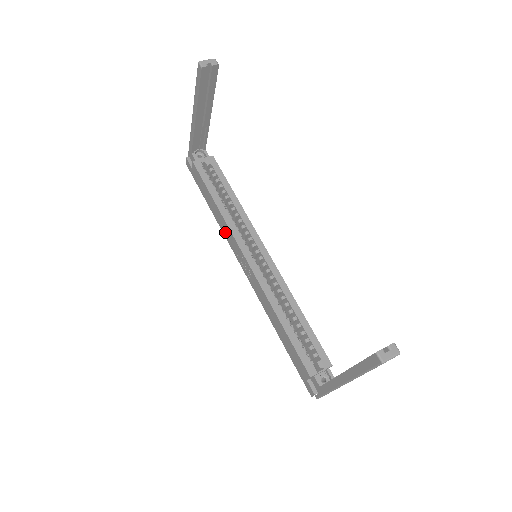
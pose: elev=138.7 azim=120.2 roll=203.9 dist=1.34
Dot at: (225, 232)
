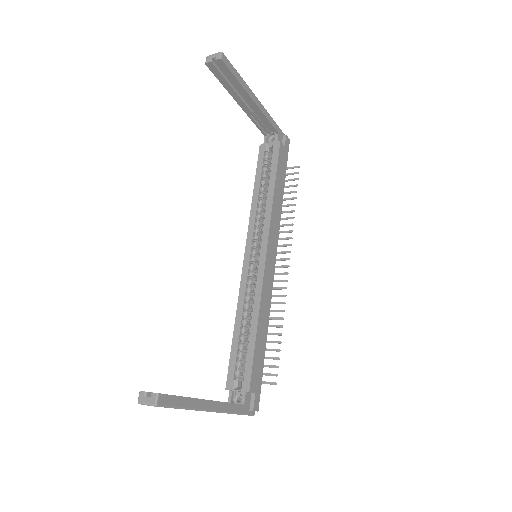
Dot at: occluded
